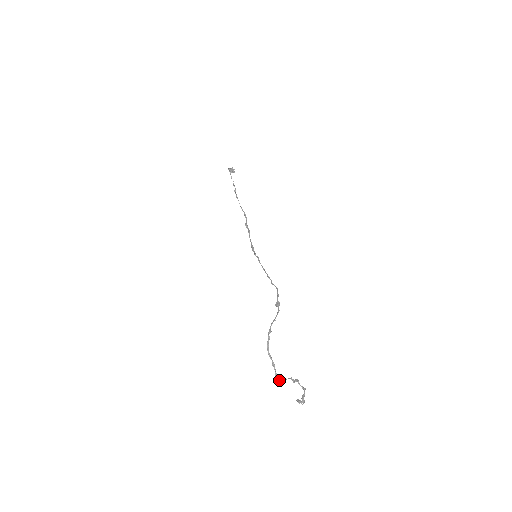
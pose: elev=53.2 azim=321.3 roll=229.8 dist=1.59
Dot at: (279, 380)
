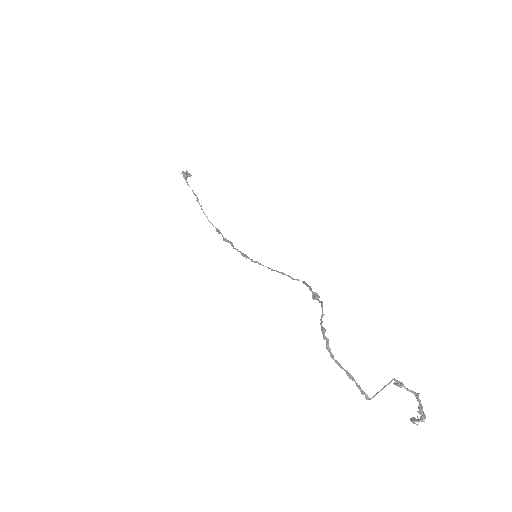
Dot at: (369, 398)
